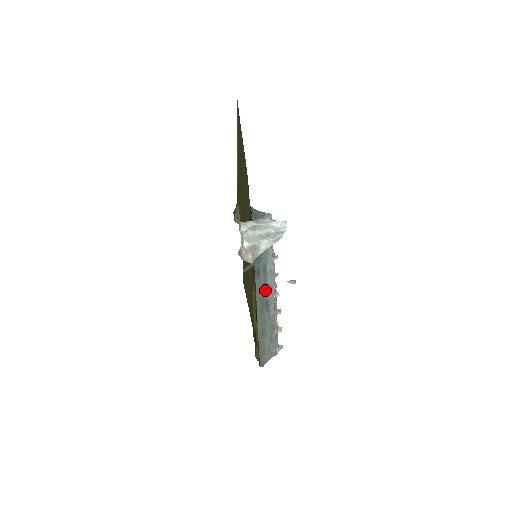
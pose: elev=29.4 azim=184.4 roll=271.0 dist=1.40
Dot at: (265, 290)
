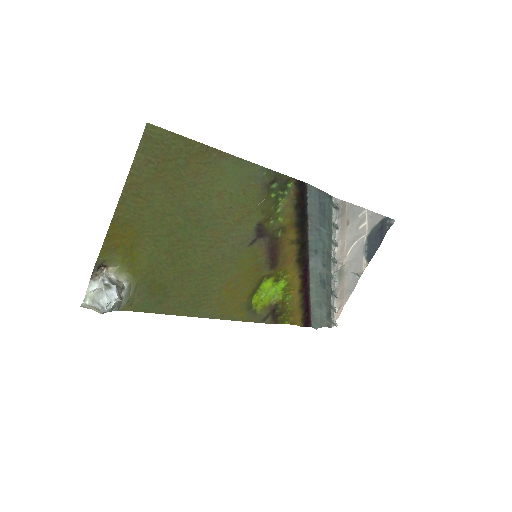
Dot at: (323, 270)
